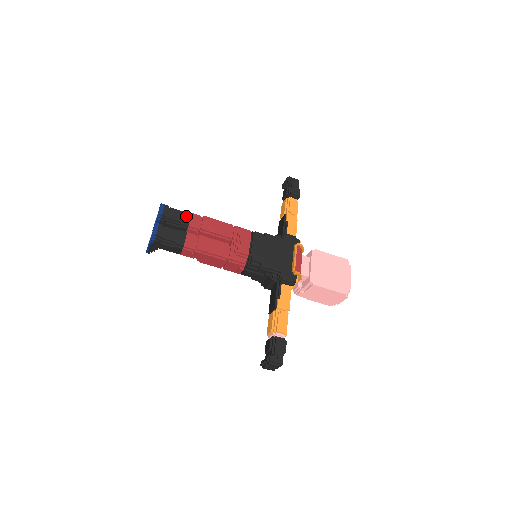
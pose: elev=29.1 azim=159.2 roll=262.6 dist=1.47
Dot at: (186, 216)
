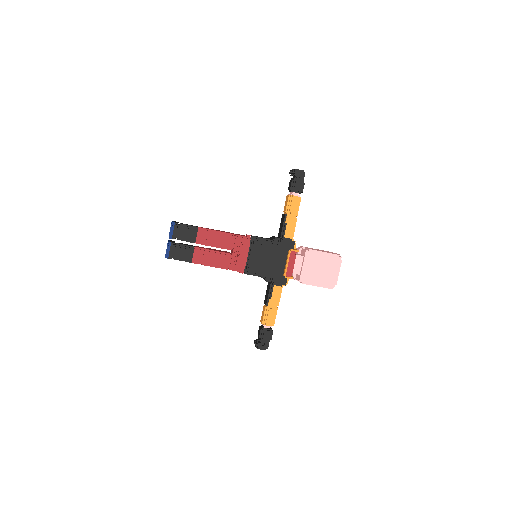
Dot at: (193, 232)
